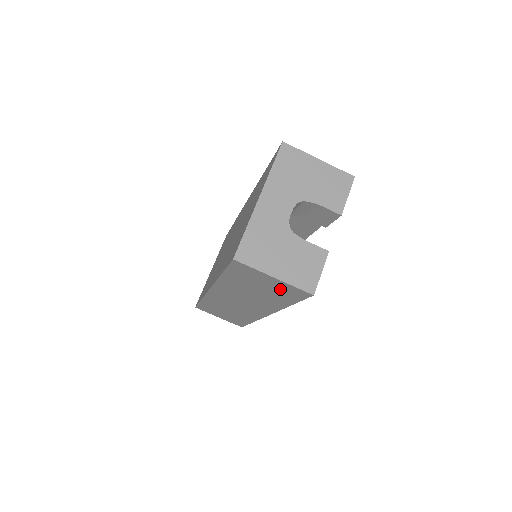
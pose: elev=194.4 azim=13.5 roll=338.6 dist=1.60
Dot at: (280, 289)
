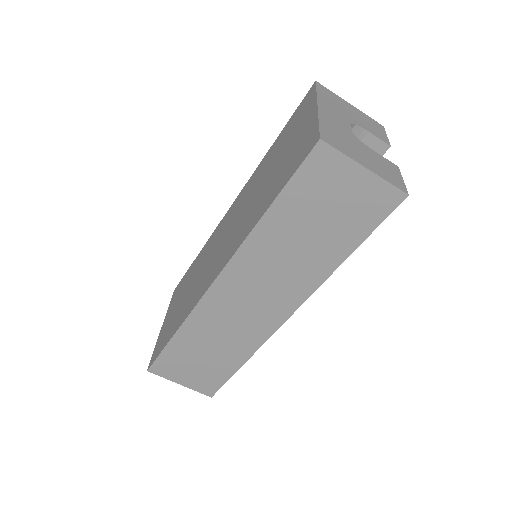
Dot at: (358, 204)
